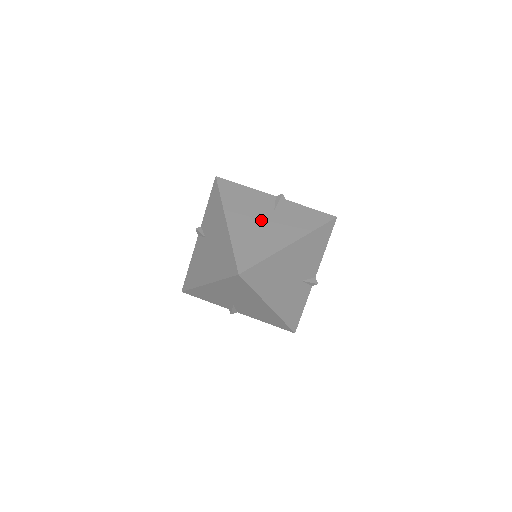
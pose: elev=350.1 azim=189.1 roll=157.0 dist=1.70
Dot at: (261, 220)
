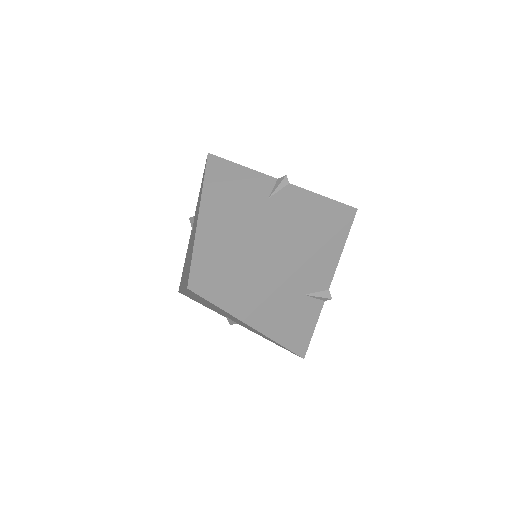
Dot at: (245, 212)
